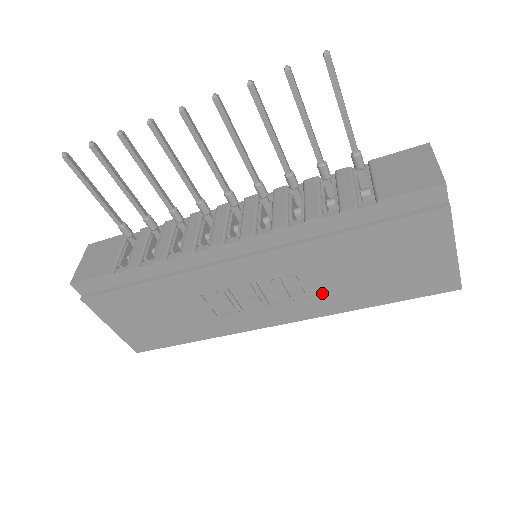
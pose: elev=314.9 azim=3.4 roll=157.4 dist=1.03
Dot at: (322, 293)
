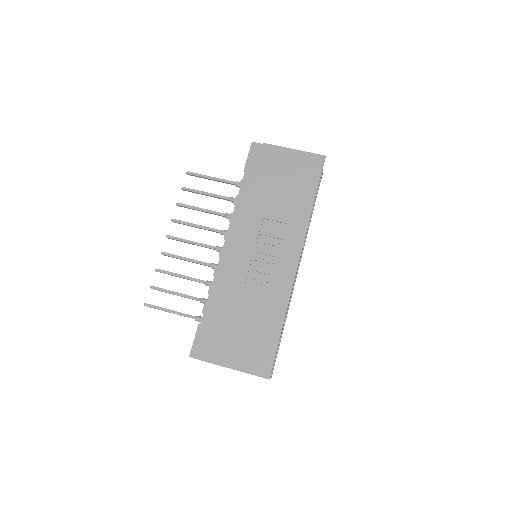
Dot at: (286, 222)
